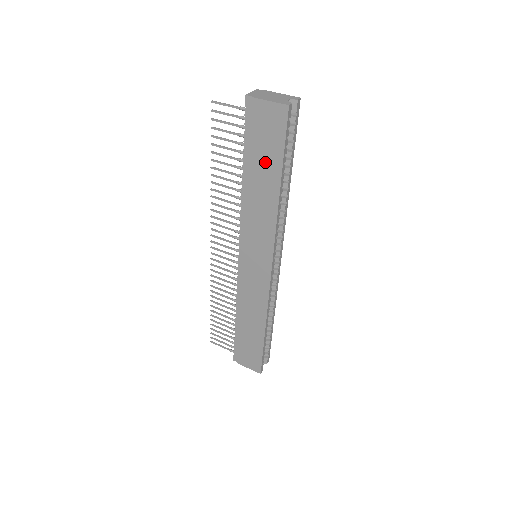
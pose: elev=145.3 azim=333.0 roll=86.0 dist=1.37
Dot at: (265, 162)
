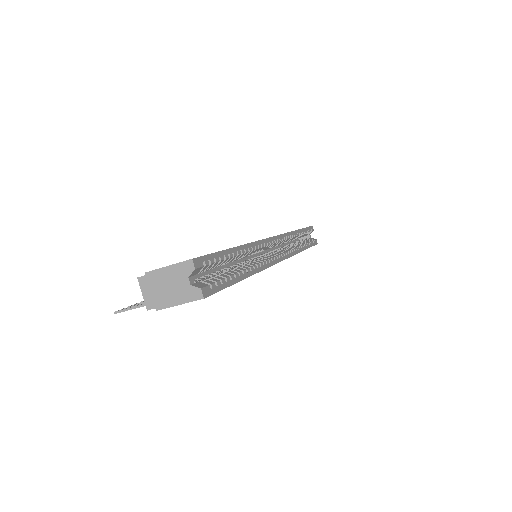
Dot at: occluded
